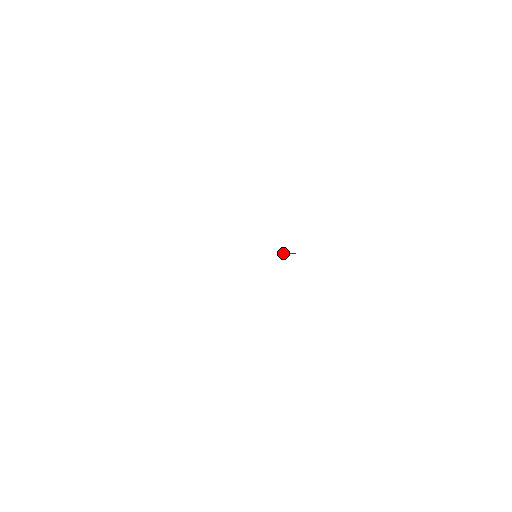
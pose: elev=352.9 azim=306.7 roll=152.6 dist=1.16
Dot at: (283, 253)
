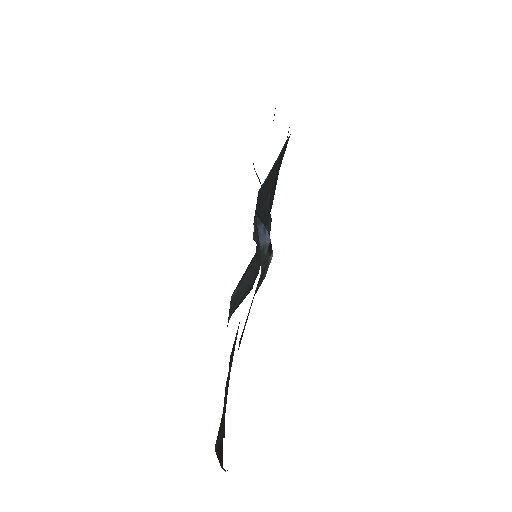
Dot at: occluded
